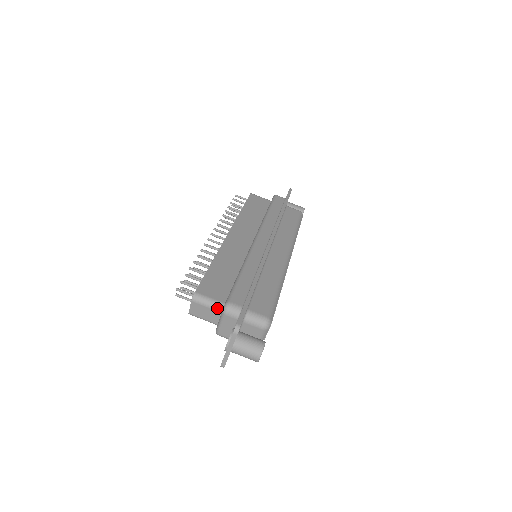
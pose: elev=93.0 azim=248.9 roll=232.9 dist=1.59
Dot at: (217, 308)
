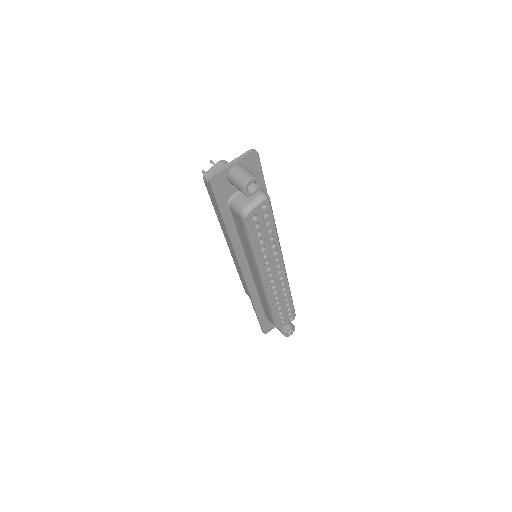
Dot at: occluded
